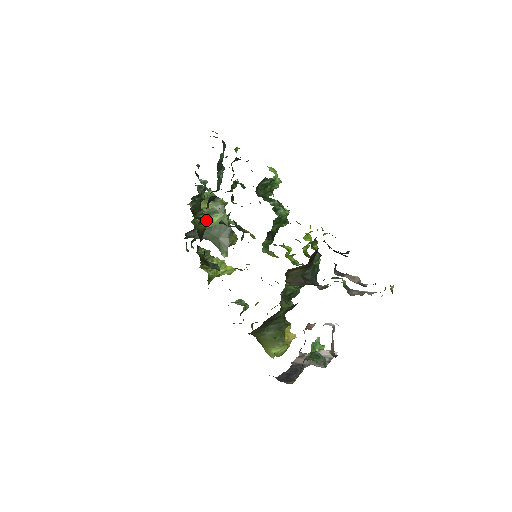
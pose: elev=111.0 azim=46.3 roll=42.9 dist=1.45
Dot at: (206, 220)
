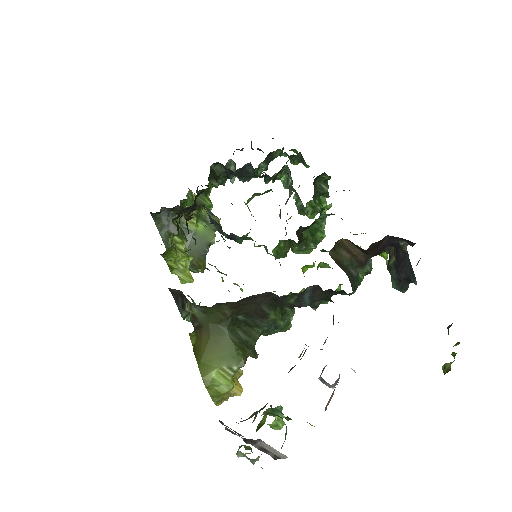
Dot at: (209, 199)
